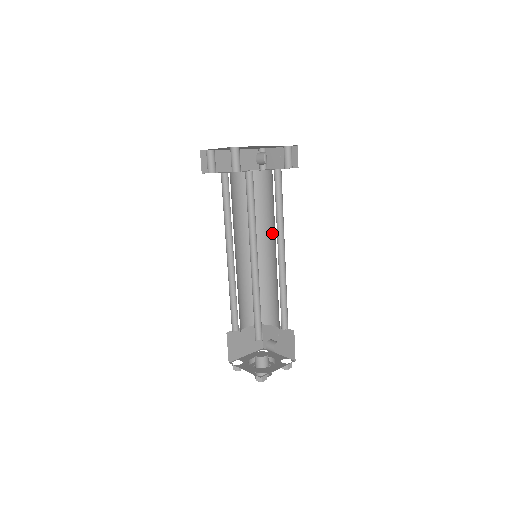
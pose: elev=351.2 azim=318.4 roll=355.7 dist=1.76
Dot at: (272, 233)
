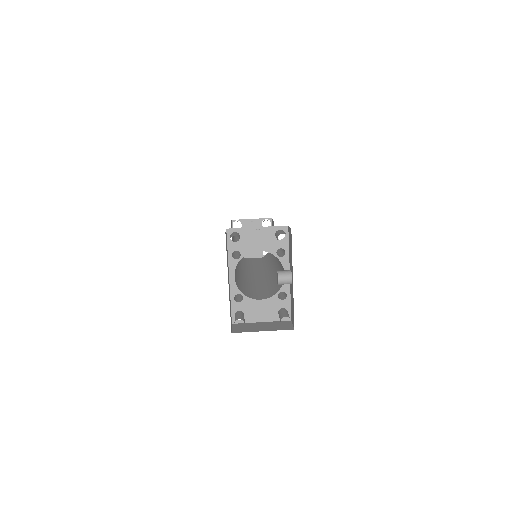
Dot at: occluded
